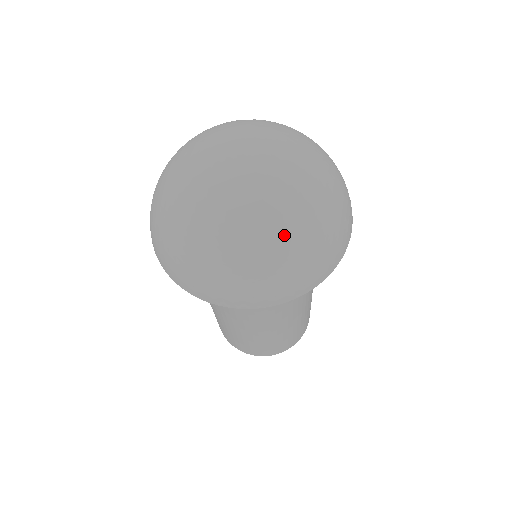
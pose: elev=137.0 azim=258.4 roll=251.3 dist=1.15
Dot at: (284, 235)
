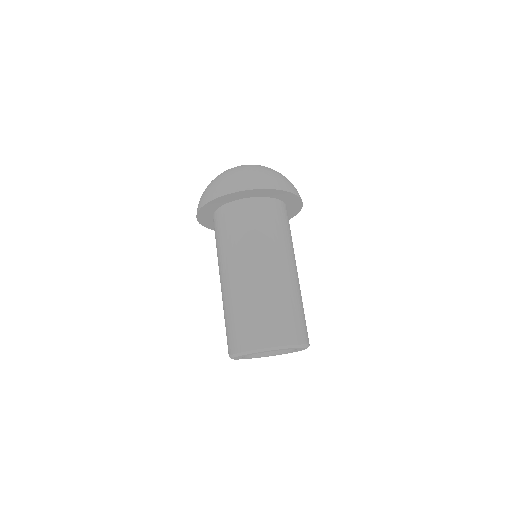
Dot at: occluded
